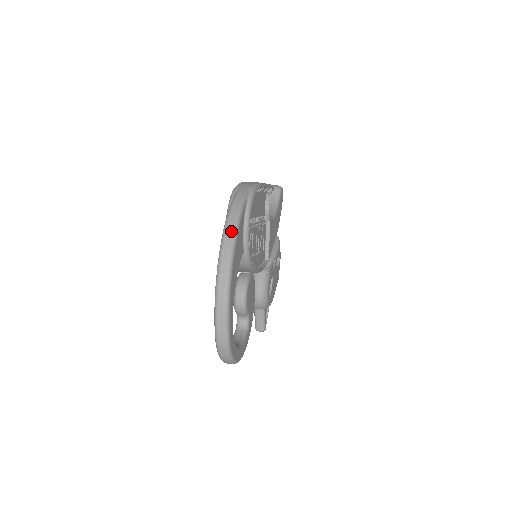
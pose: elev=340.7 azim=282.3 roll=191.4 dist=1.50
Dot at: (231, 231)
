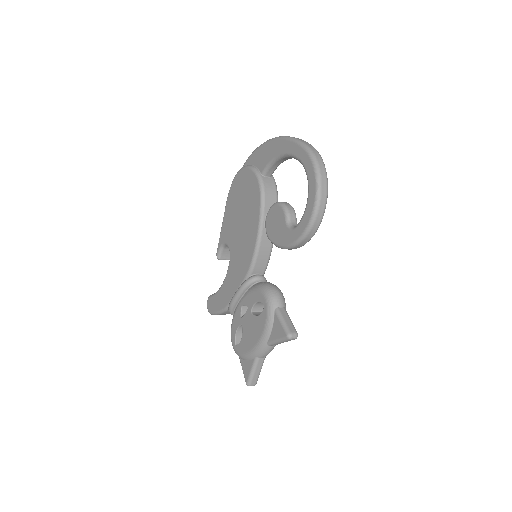
Dot at: occluded
